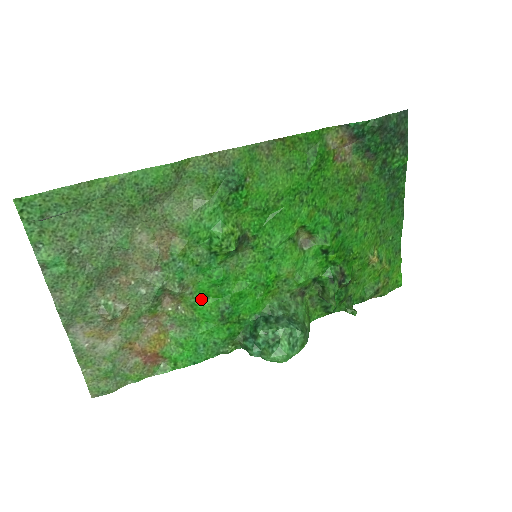
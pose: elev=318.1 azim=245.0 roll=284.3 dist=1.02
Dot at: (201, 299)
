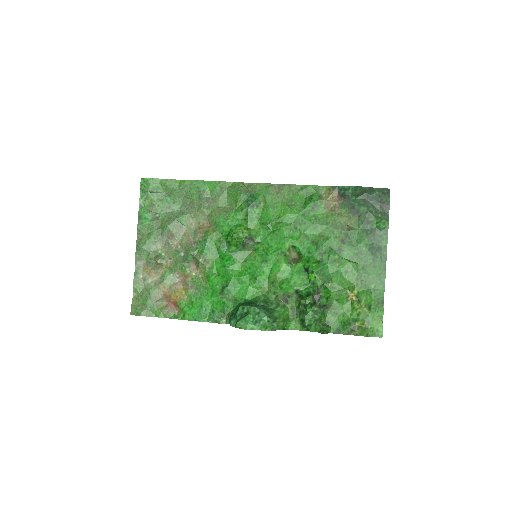
Dot at: (214, 274)
